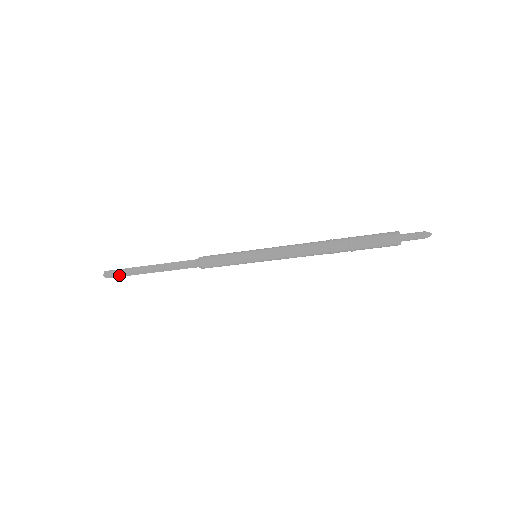
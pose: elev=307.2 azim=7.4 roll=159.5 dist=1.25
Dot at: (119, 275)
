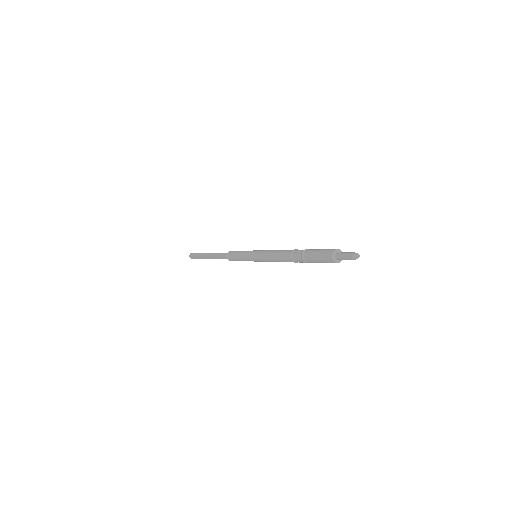
Dot at: (196, 257)
